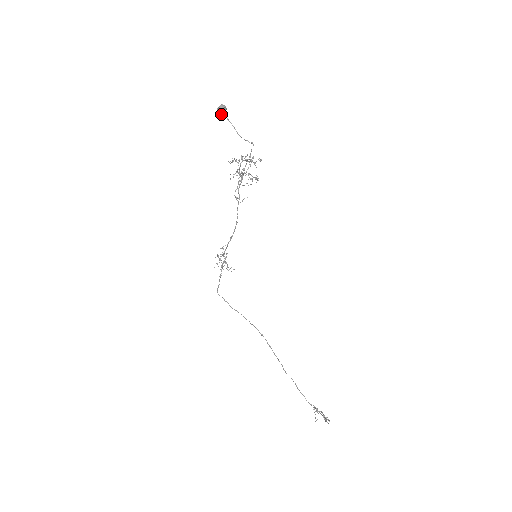
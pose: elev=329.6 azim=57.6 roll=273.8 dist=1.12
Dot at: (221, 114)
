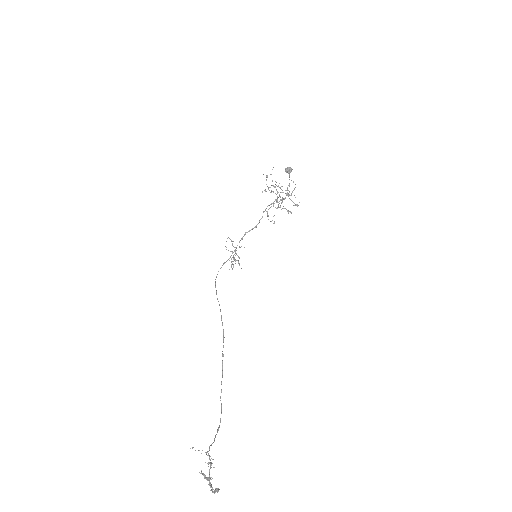
Dot at: (287, 171)
